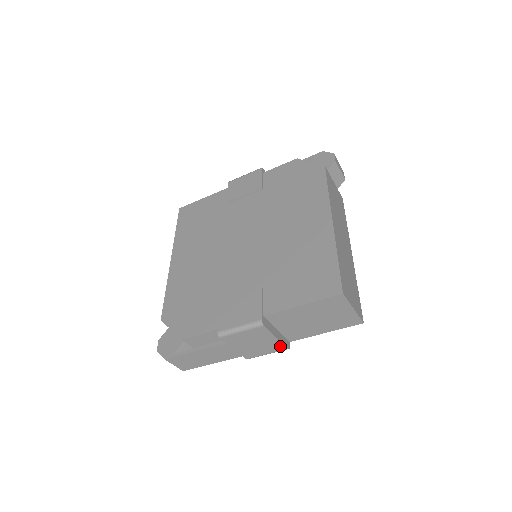
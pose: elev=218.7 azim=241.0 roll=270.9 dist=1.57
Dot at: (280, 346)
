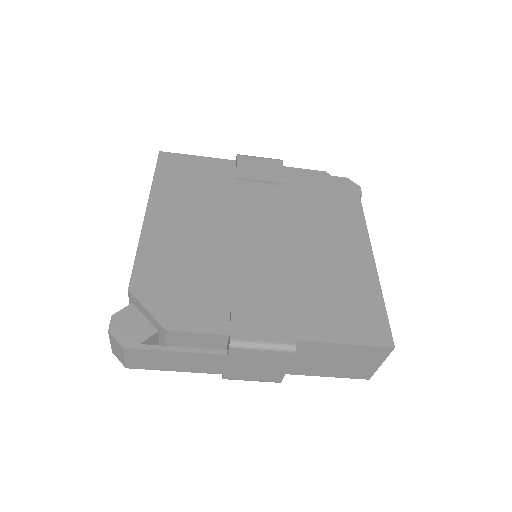
Dot at: (278, 377)
